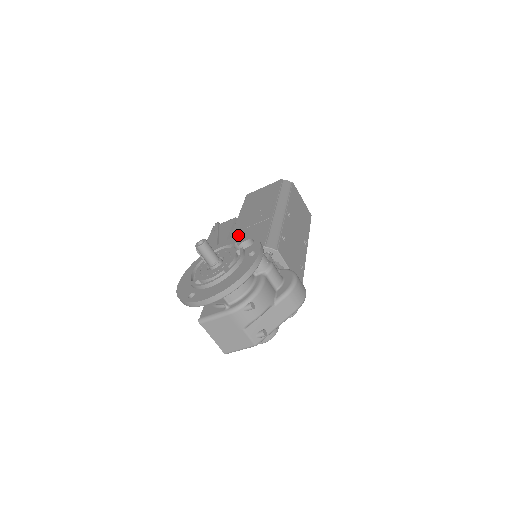
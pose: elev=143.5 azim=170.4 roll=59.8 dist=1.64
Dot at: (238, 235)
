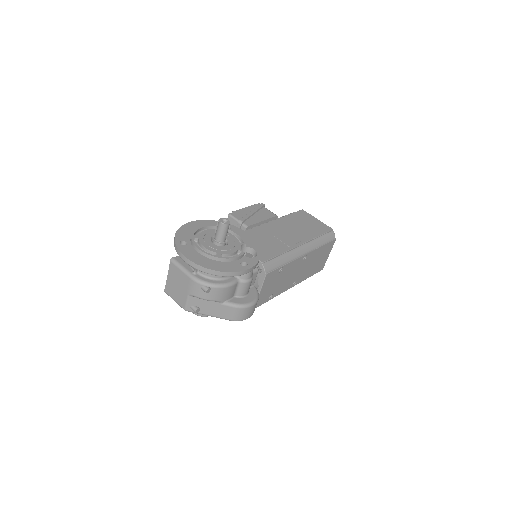
Dot at: (261, 232)
